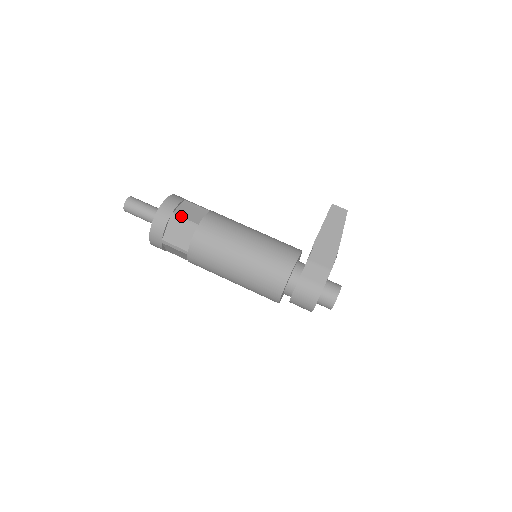
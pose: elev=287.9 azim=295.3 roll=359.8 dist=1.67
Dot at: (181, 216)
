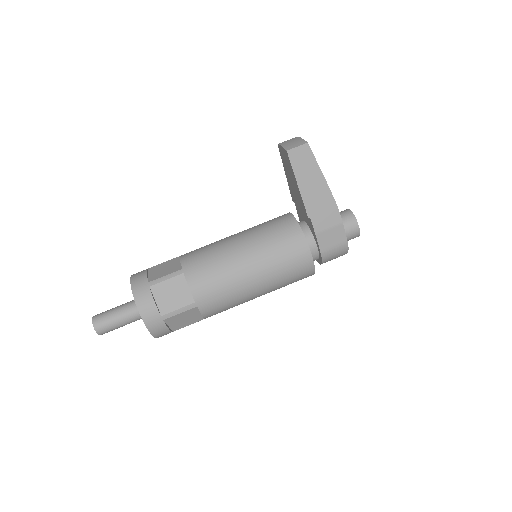
Dot at: (172, 311)
